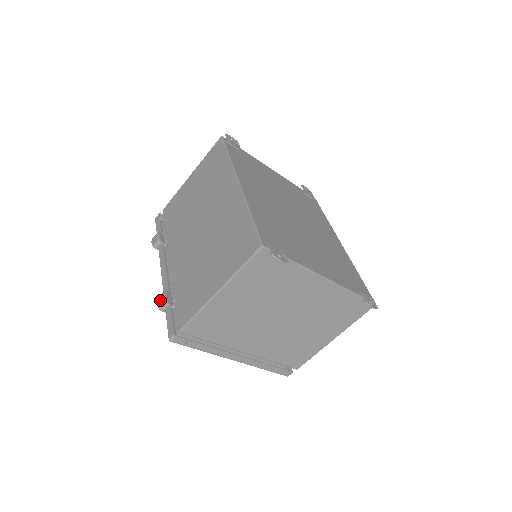
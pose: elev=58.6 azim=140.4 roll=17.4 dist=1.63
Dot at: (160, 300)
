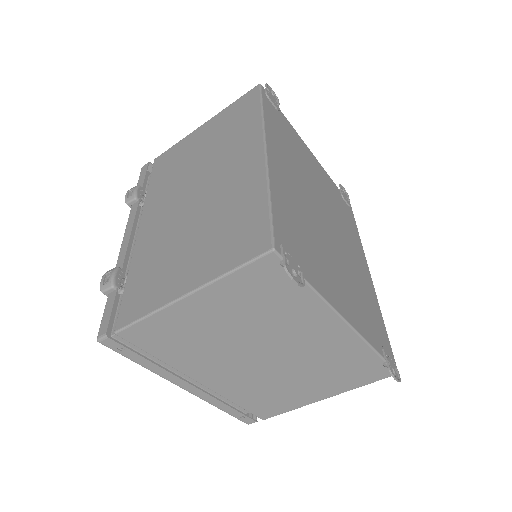
Dot at: (106, 277)
